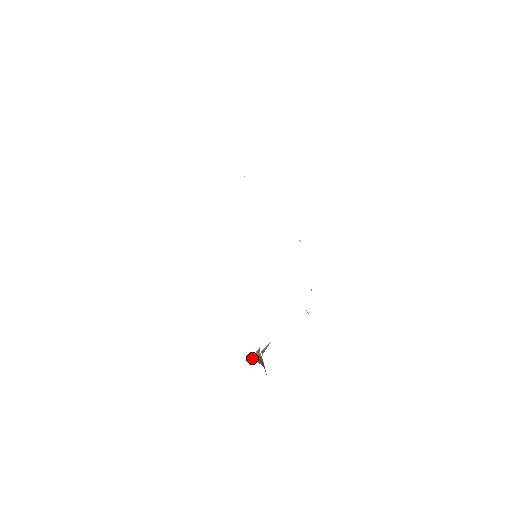
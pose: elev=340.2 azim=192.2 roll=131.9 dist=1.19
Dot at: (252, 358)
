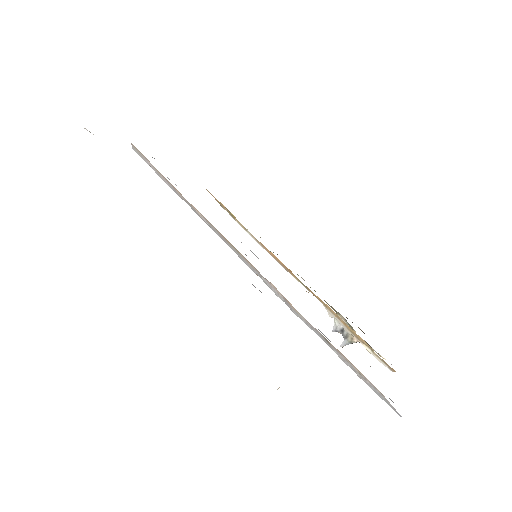
Dot at: (346, 344)
